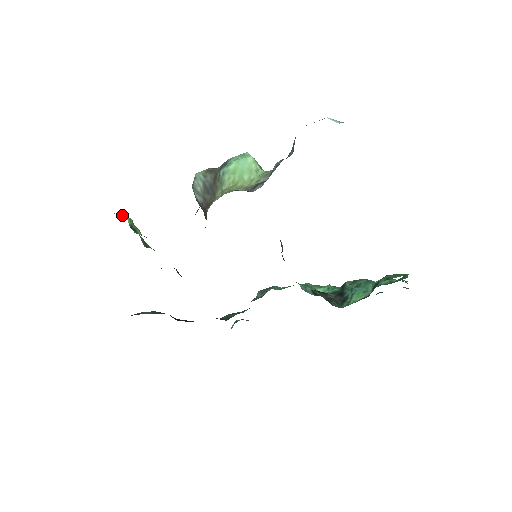
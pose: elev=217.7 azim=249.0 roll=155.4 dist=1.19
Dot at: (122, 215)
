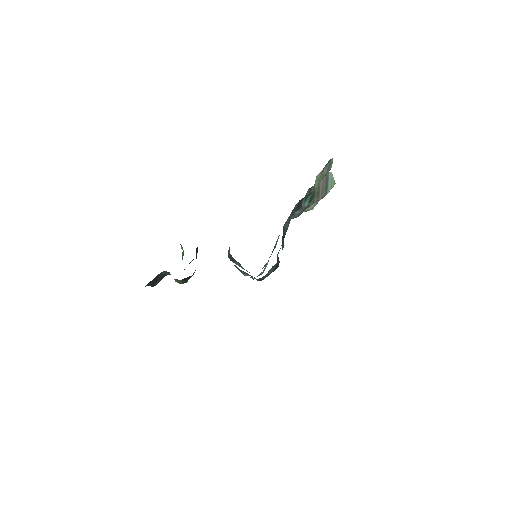
Dot at: occluded
